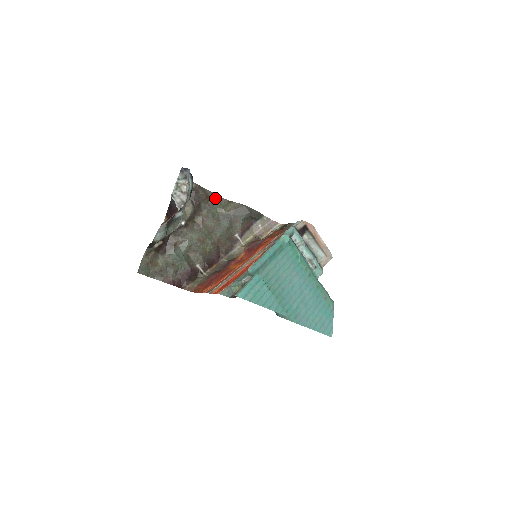
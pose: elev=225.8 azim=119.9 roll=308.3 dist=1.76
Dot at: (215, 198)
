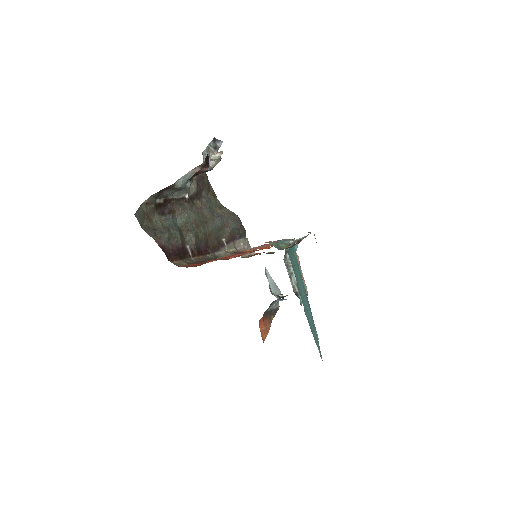
Dot at: (213, 195)
